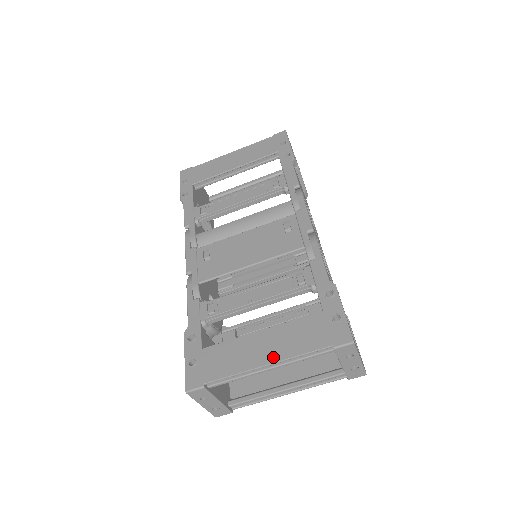
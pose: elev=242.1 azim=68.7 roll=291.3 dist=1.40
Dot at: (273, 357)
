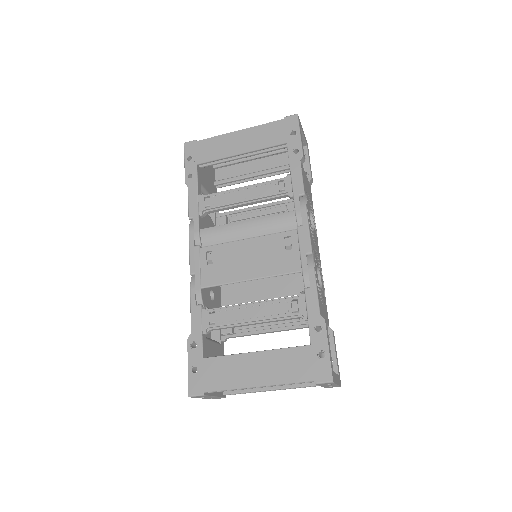
Dot at: (264, 381)
